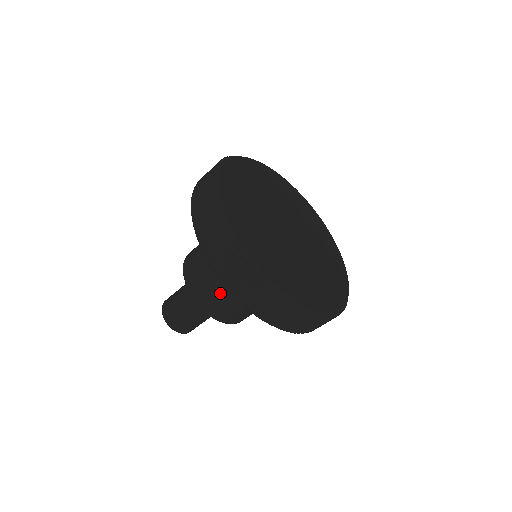
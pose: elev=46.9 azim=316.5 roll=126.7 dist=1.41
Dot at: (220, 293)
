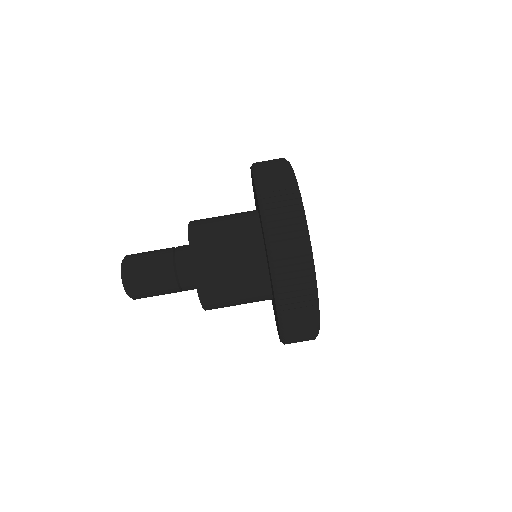
Dot at: (225, 270)
